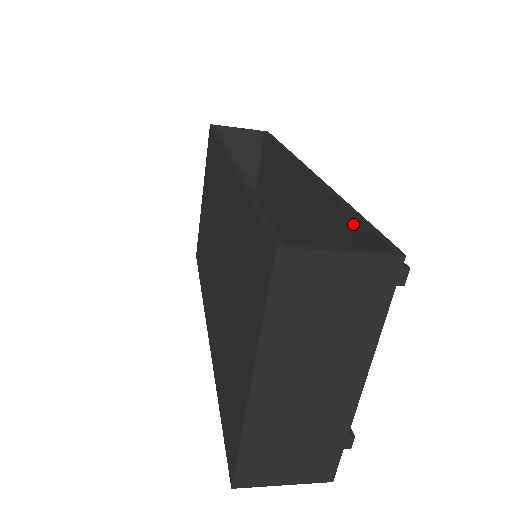
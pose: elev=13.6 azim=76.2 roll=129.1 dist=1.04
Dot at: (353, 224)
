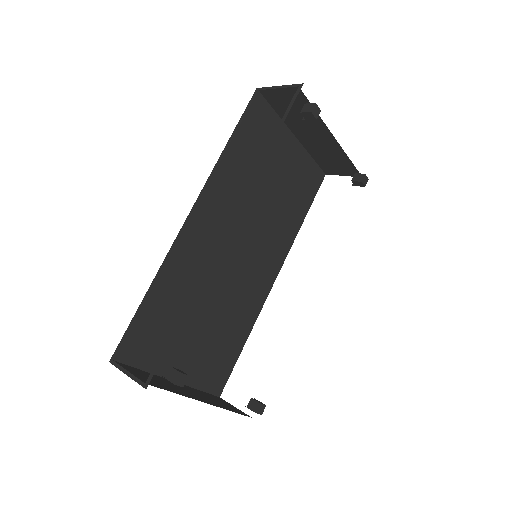
Dot at: occluded
